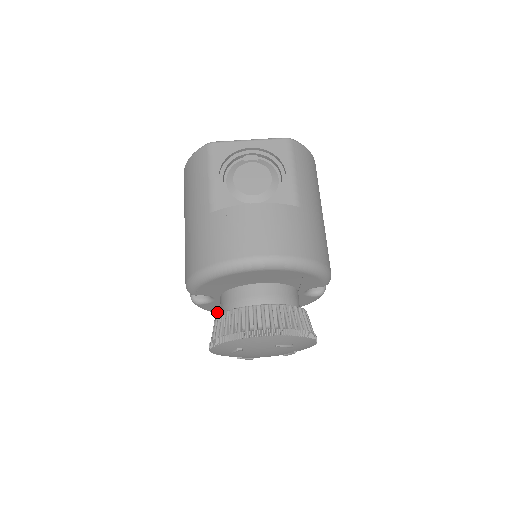
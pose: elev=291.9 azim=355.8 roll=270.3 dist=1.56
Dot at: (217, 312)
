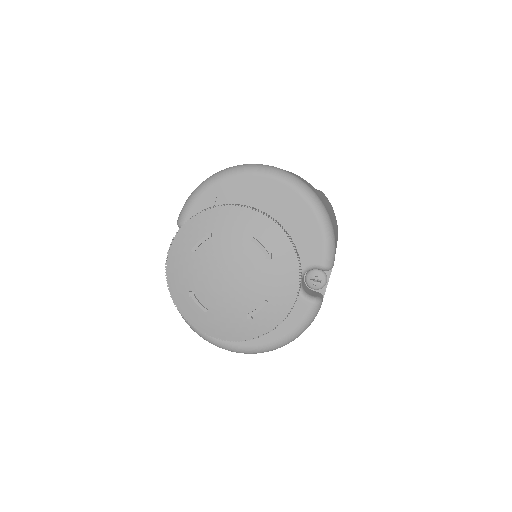
Dot at: occluded
